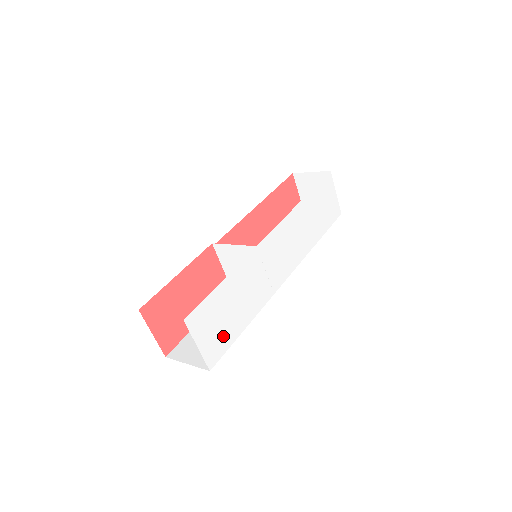
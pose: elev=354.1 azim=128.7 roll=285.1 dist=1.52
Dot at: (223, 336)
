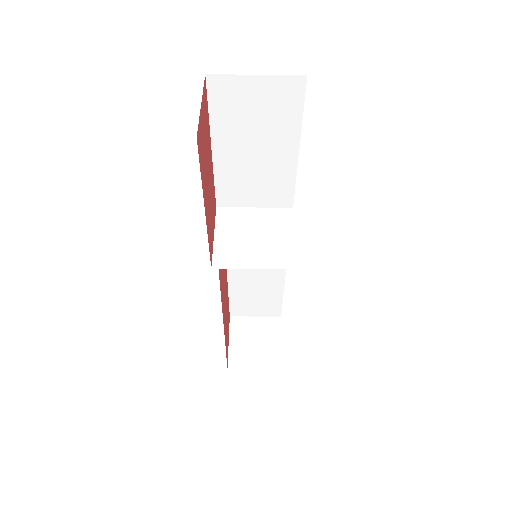
Dot at: occluded
